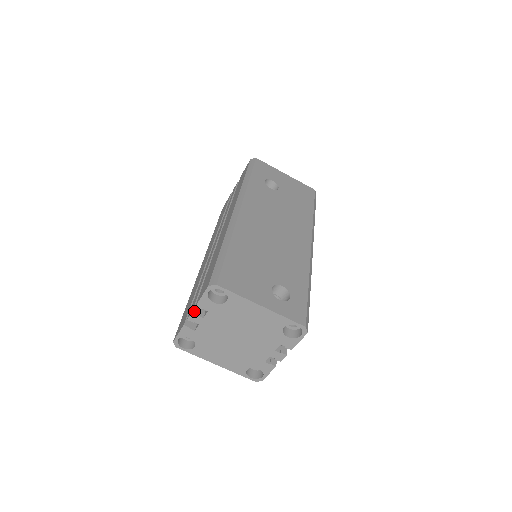
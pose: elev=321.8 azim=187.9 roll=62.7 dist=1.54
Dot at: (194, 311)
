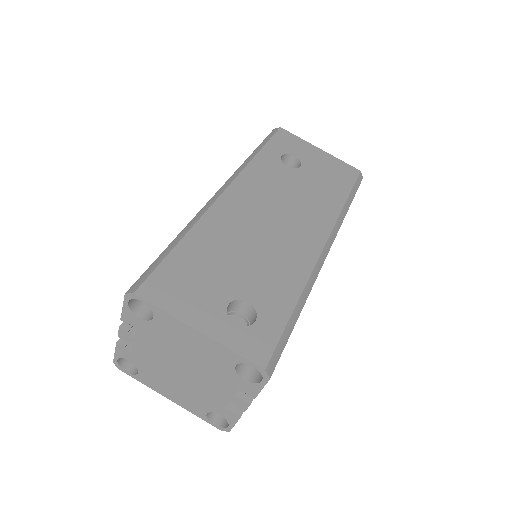
Dot at: (123, 326)
